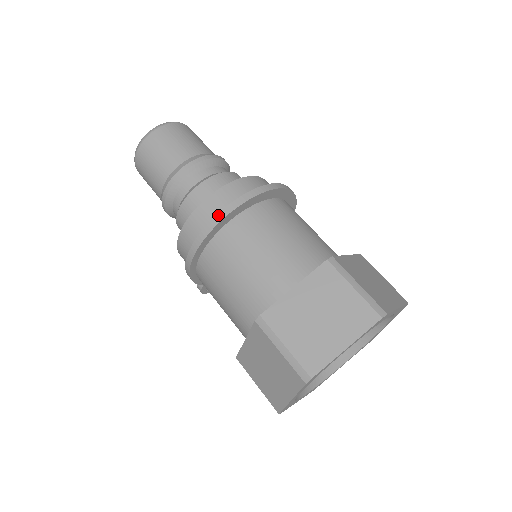
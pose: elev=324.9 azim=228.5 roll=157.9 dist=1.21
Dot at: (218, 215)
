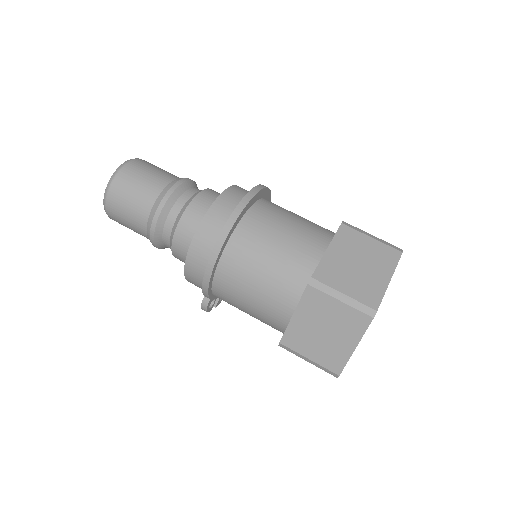
Dot at: (235, 210)
